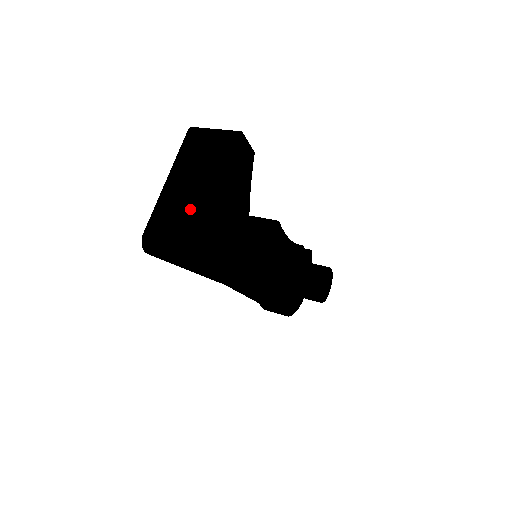
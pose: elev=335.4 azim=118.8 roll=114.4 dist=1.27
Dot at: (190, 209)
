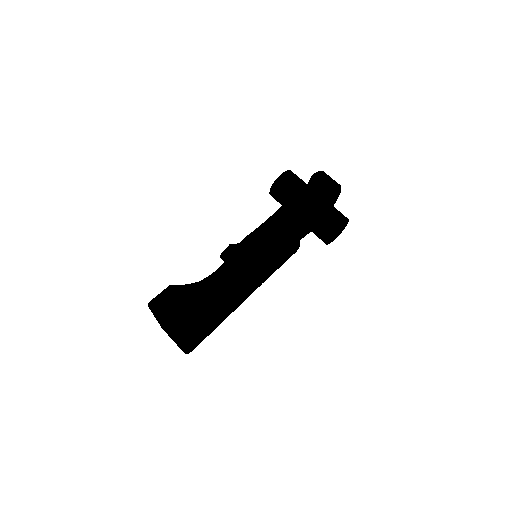
Dot at: (175, 341)
